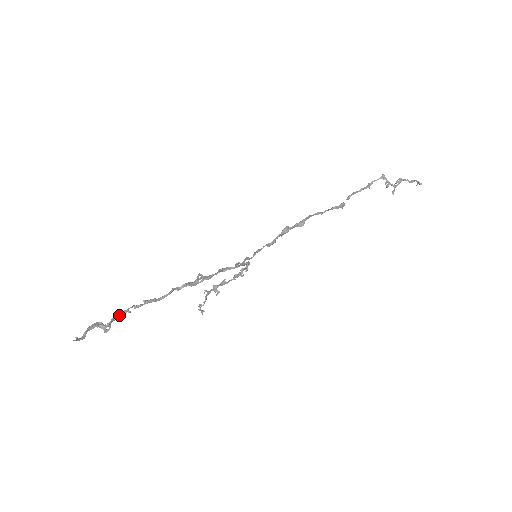
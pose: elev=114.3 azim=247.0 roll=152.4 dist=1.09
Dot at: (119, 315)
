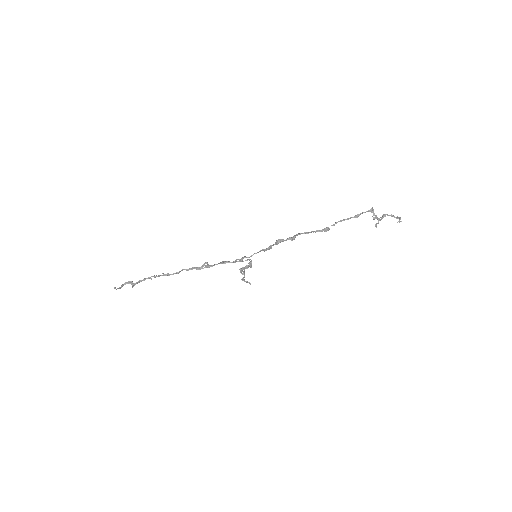
Dot at: (144, 279)
